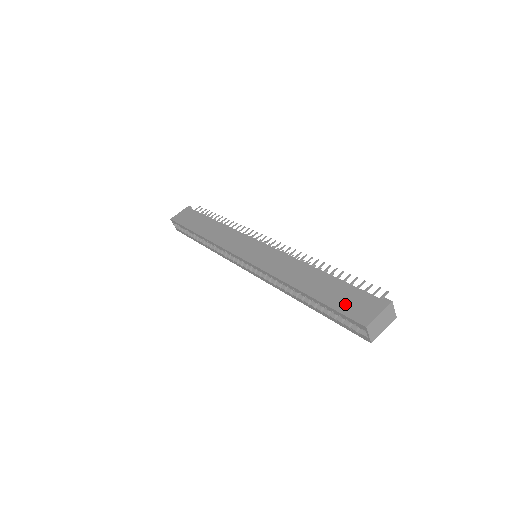
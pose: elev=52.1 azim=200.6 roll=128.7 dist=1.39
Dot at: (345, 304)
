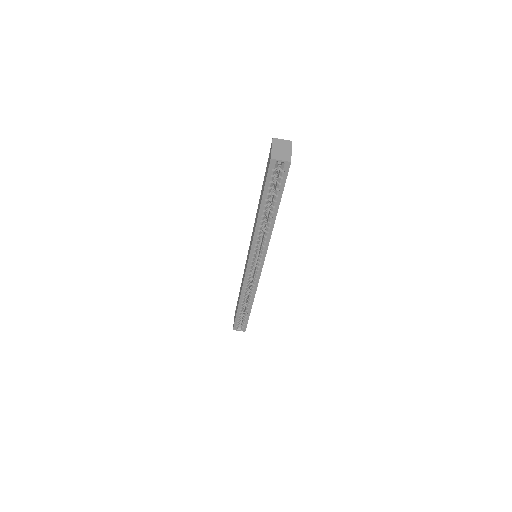
Dot at: occluded
